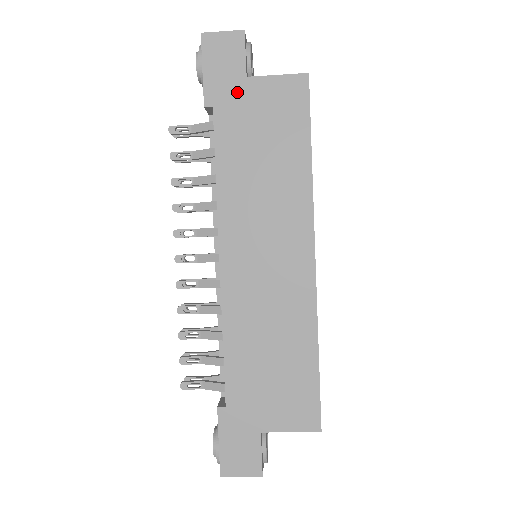
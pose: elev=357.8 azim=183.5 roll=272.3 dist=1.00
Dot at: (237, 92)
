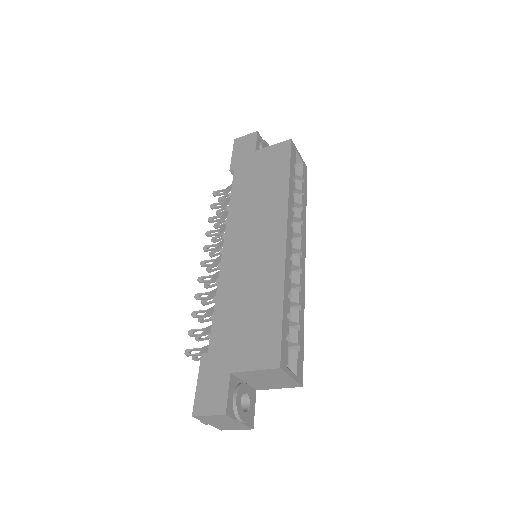
Dot at: (249, 159)
